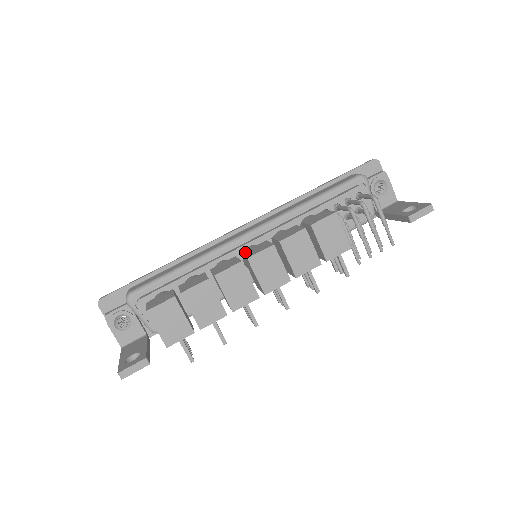
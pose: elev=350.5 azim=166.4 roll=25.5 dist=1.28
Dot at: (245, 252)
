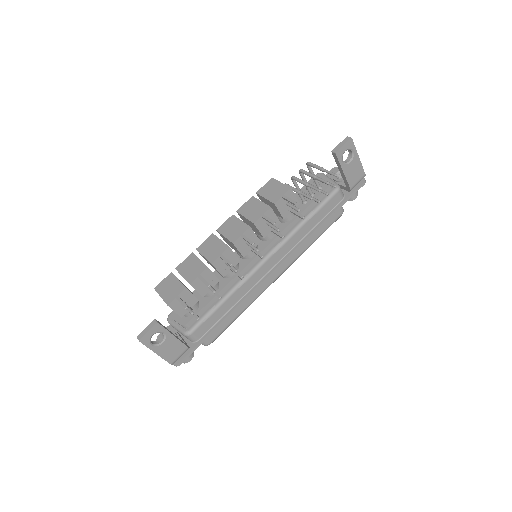
Dot at: occluded
